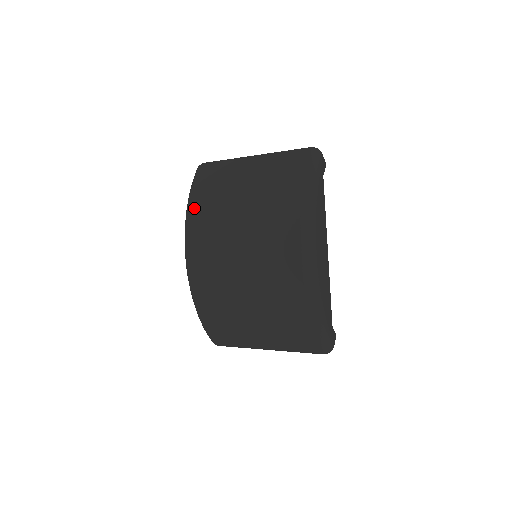
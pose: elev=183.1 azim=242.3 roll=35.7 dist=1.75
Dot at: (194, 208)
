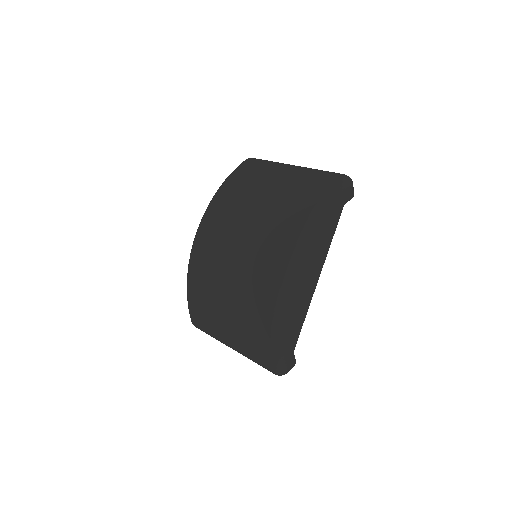
Dot at: (222, 191)
